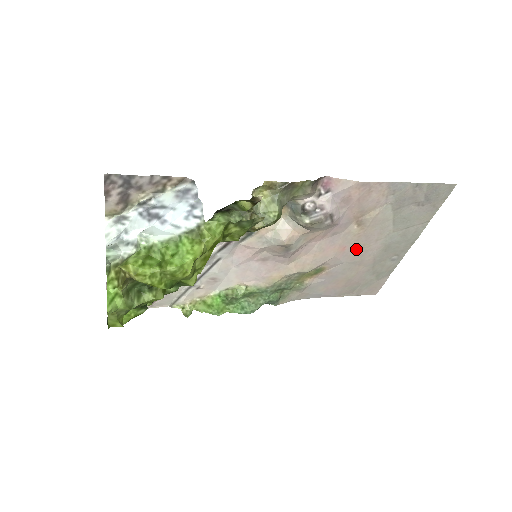
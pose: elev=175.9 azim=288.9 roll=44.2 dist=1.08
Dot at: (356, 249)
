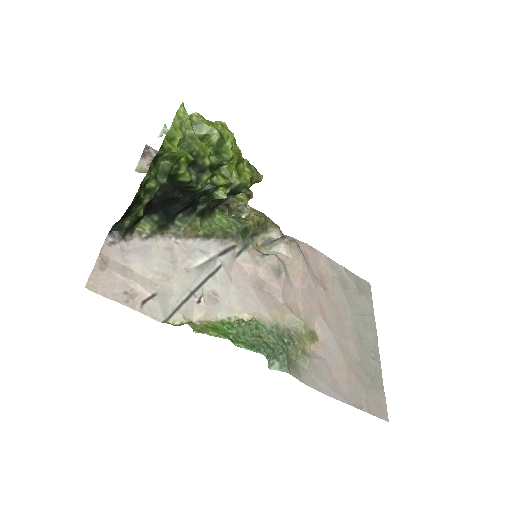
Dot at: (334, 319)
